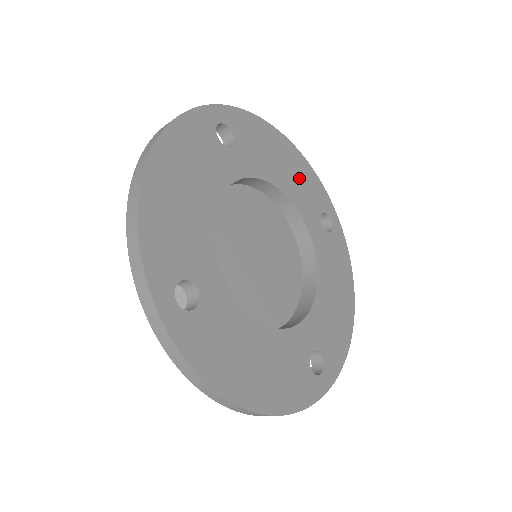
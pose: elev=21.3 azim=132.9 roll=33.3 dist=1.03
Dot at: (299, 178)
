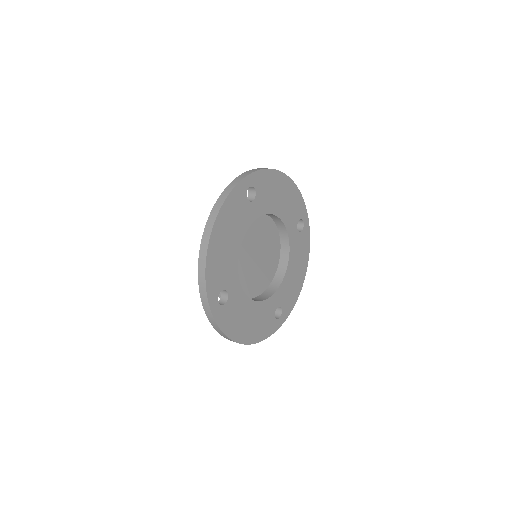
Dot at: (289, 202)
